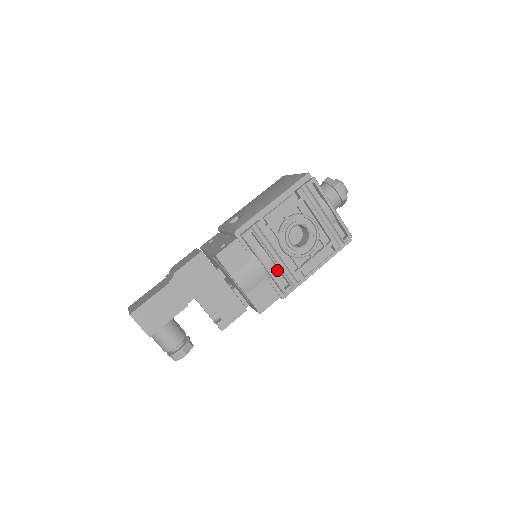
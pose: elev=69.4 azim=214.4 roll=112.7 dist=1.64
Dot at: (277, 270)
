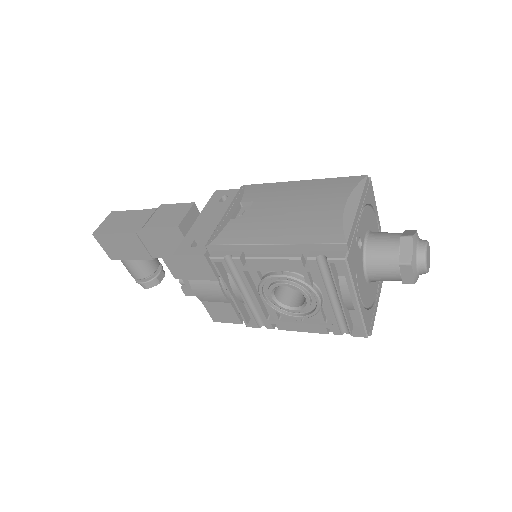
Dot at: occluded
